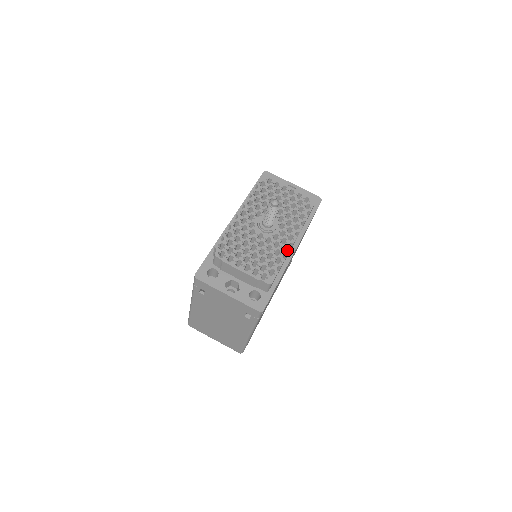
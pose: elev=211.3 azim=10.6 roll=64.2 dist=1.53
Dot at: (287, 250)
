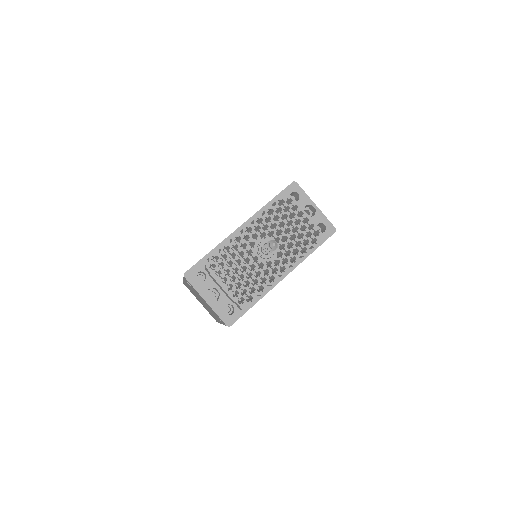
Dot at: (274, 280)
